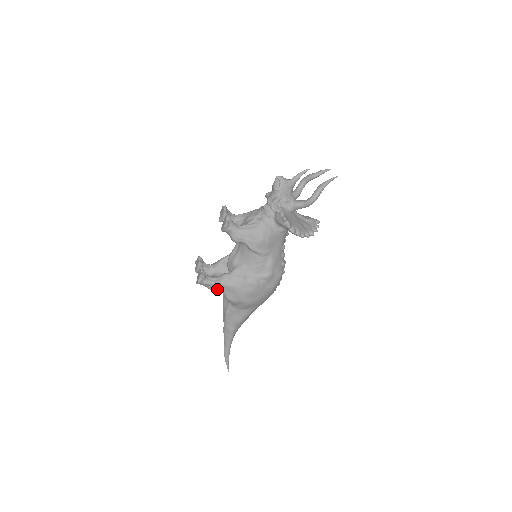
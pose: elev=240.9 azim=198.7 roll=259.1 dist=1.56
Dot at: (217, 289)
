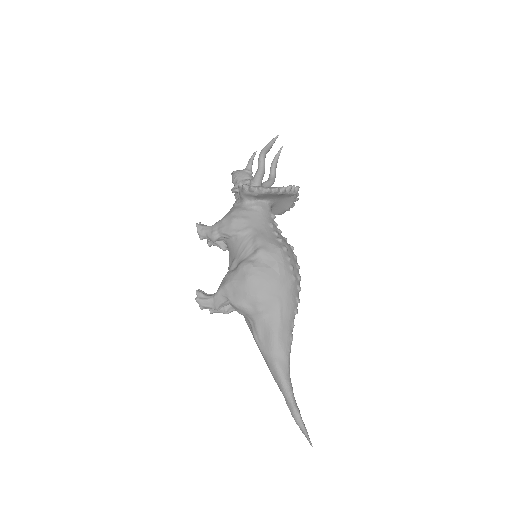
Dot at: (220, 301)
